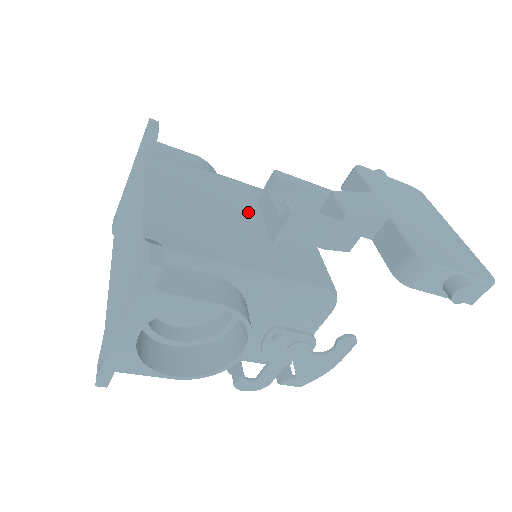
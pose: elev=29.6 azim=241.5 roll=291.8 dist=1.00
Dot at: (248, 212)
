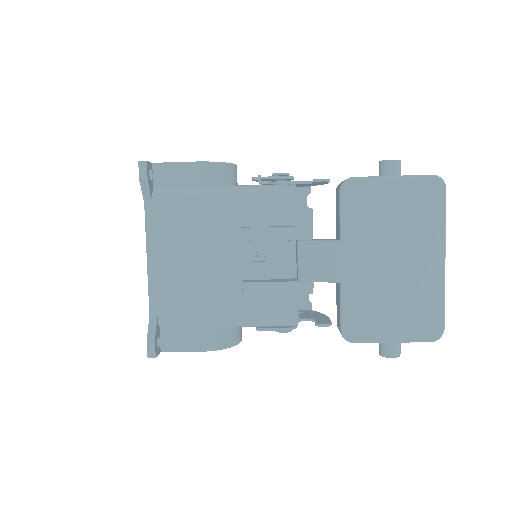
Dot at: (234, 245)
